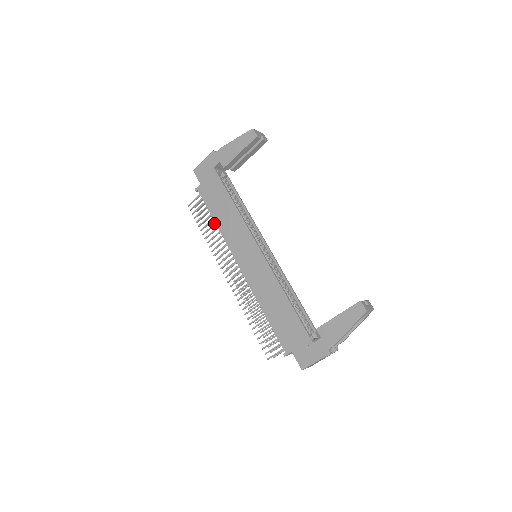
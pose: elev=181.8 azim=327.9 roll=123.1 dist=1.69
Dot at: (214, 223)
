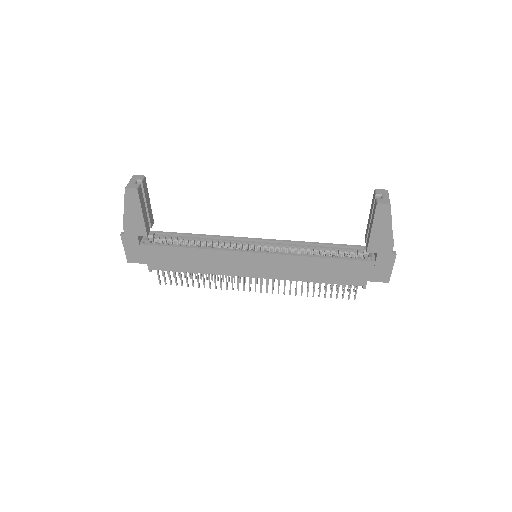
Dot at: (196, 273)
